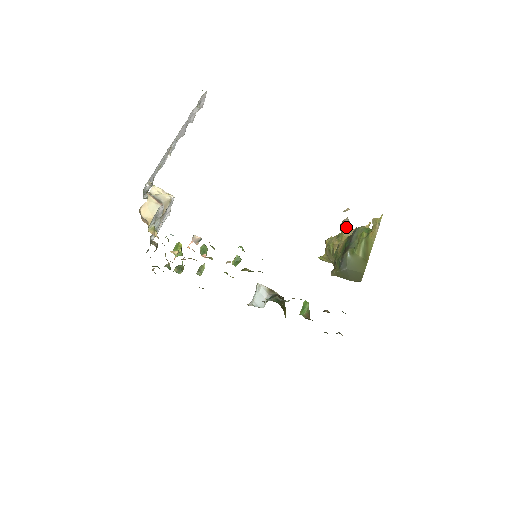
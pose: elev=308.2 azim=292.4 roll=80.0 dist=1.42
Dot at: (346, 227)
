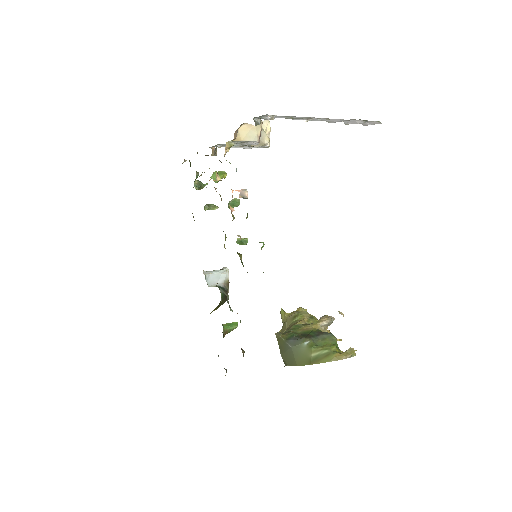
Dot at: (327, 322)
